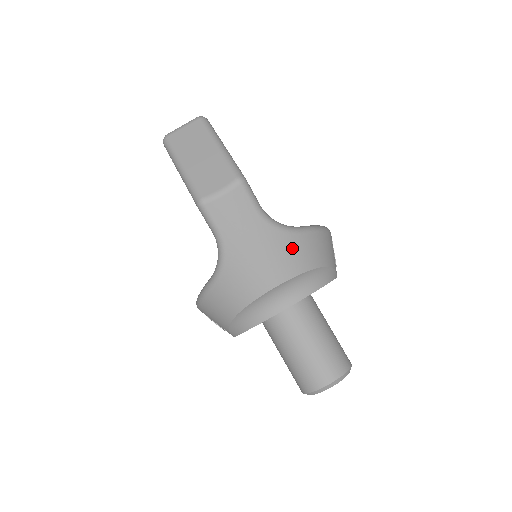
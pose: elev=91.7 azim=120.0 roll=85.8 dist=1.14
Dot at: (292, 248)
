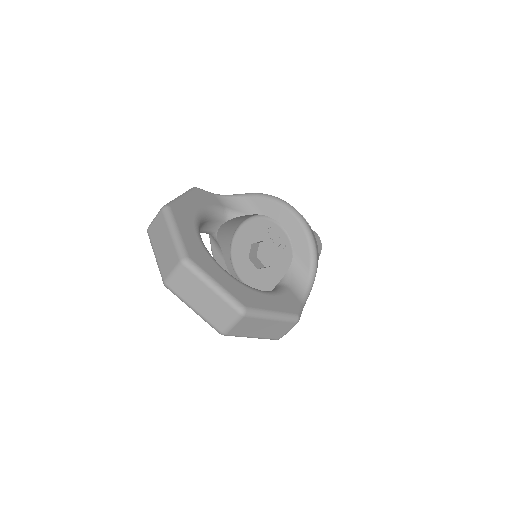
Dot at: occluded
